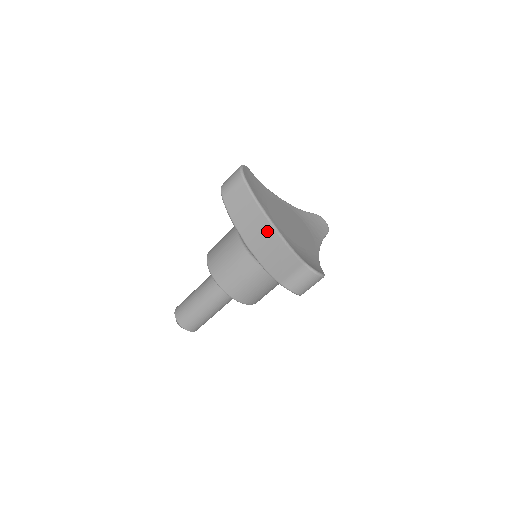
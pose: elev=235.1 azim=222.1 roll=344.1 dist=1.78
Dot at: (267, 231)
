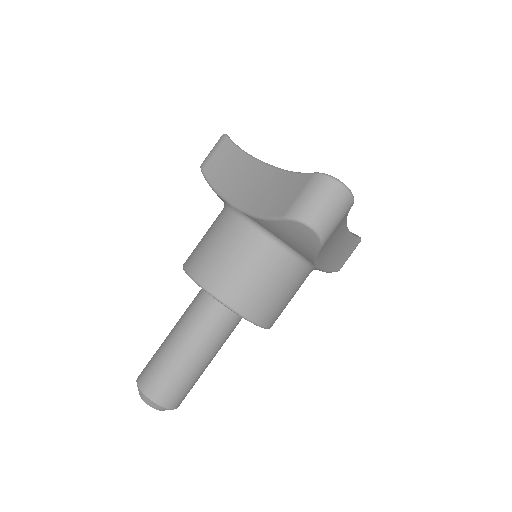
Dot at: (260, 174)
